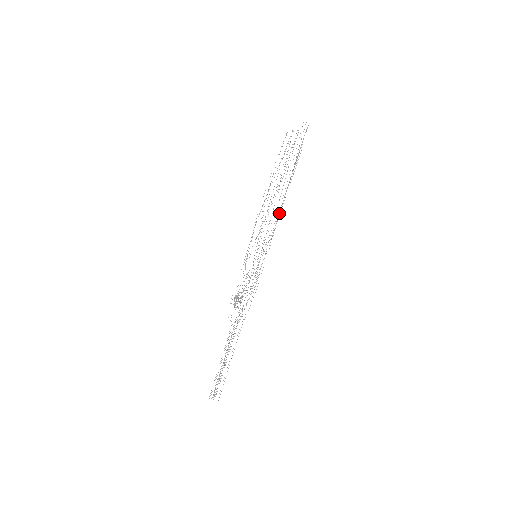
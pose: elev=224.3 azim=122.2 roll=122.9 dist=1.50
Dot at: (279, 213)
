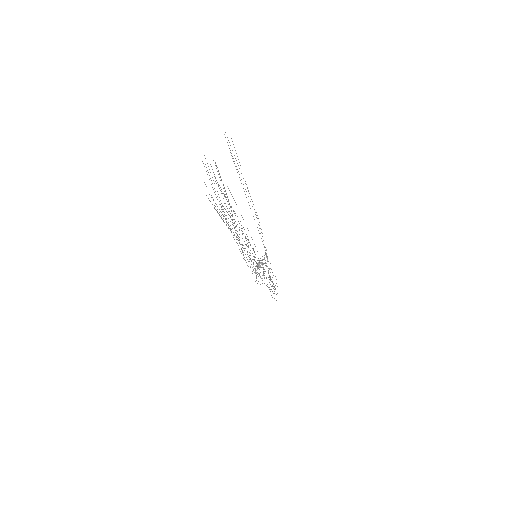
Dot at: occluded
